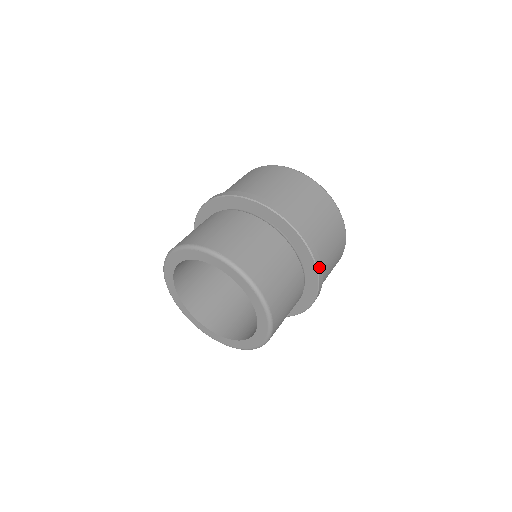
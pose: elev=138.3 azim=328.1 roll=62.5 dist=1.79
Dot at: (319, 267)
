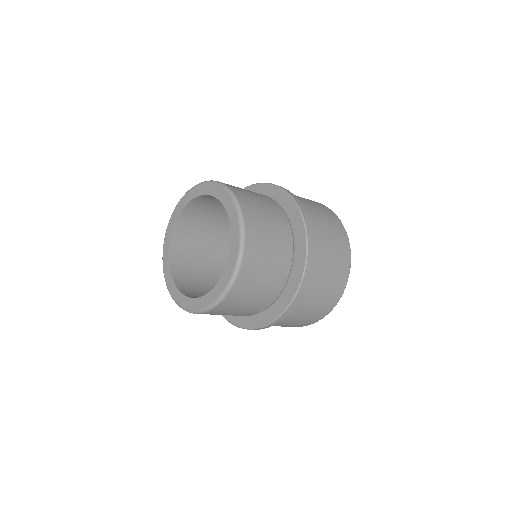
Dot at: (296, 200)
